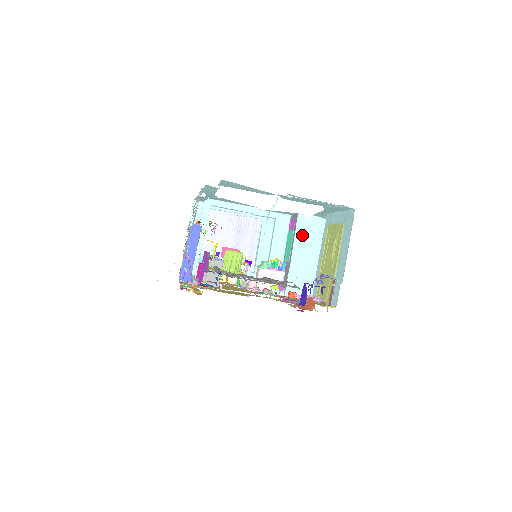
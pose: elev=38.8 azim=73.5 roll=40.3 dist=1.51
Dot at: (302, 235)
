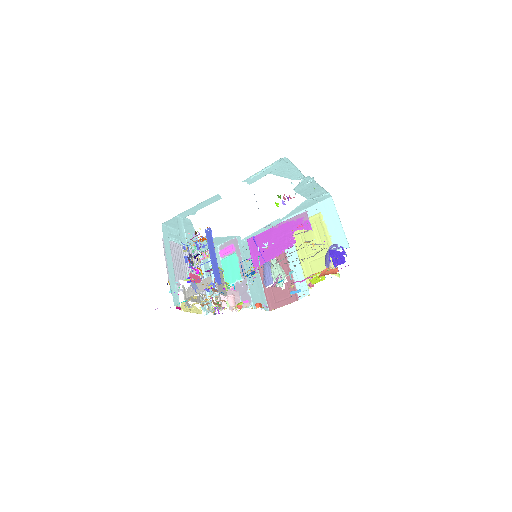
Dot at: (243, 255)
